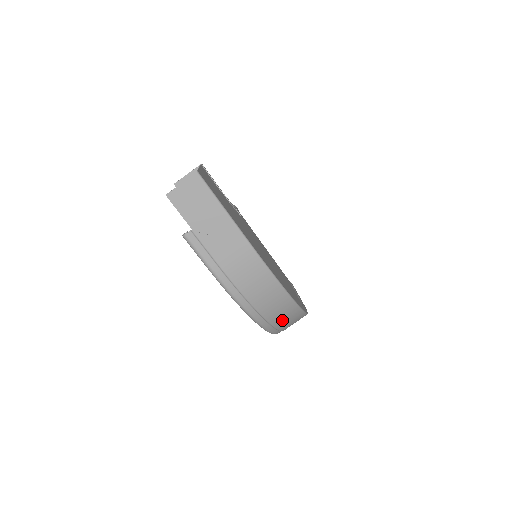
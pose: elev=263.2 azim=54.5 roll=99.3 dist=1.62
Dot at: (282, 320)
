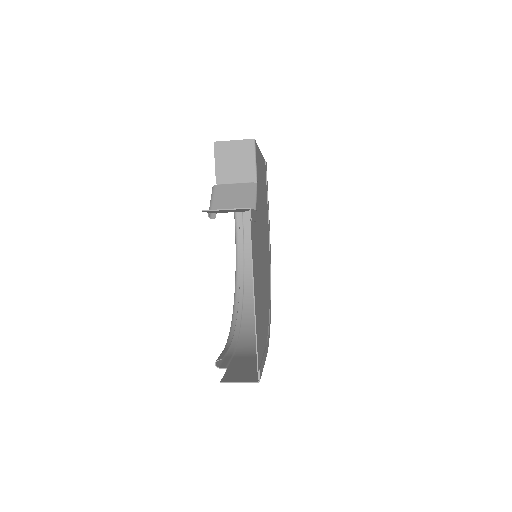
Dot at: (252, 302)
